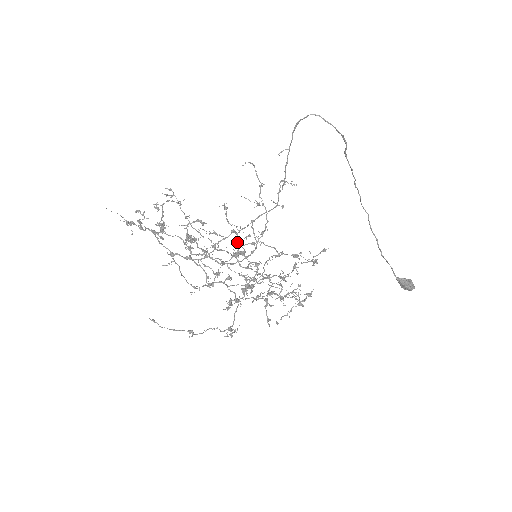
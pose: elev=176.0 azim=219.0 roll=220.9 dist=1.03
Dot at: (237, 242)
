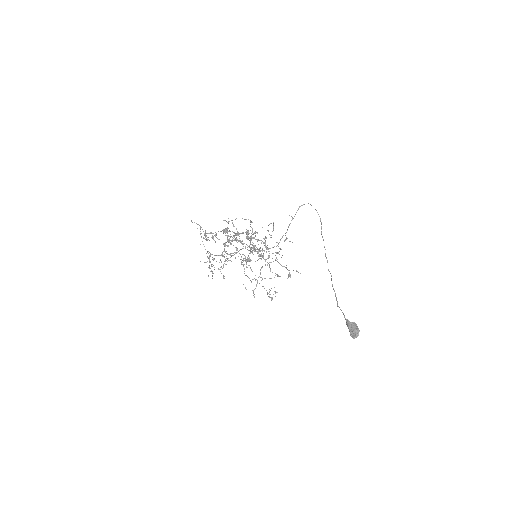
Dot at: (250, 226)
